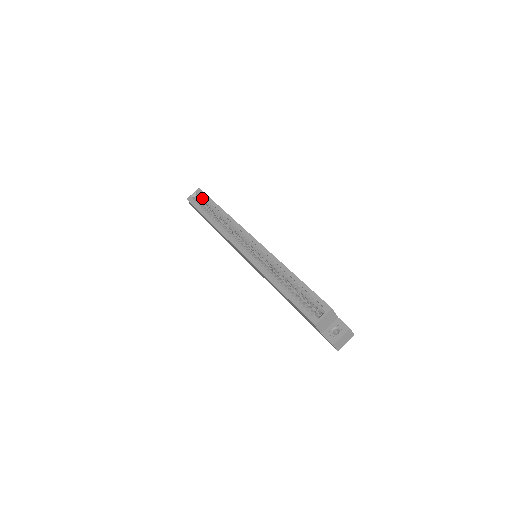
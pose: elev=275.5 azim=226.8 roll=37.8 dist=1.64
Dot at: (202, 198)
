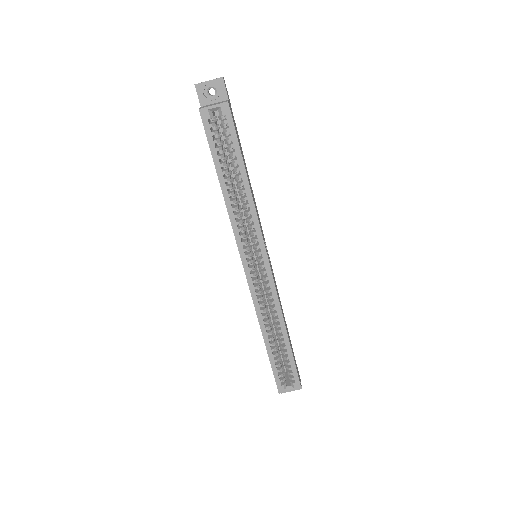
Dot at: (226, 131)
